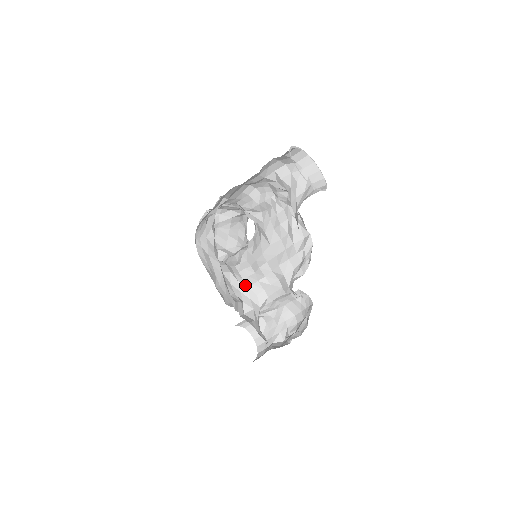
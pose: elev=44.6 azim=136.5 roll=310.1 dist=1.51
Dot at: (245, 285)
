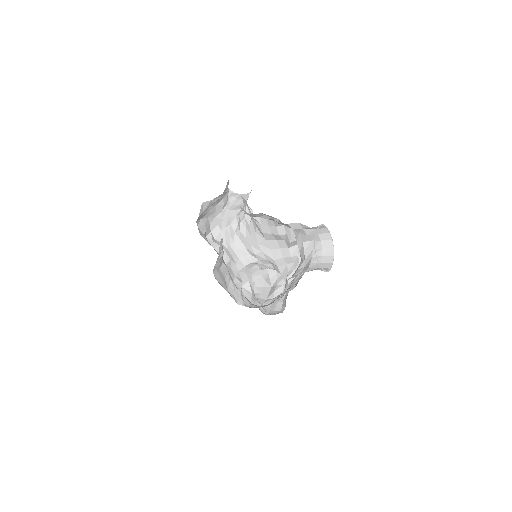
Dot at: (242, 265)
